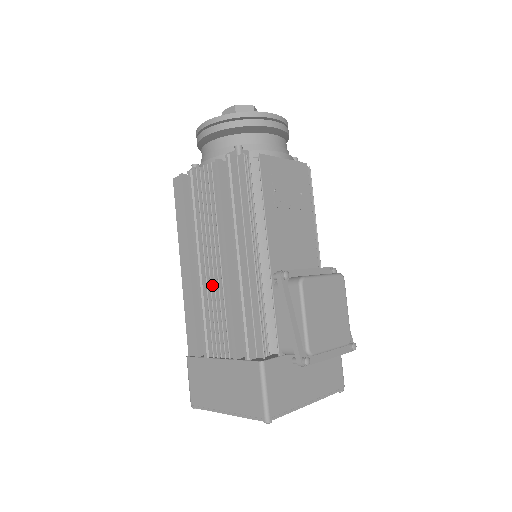
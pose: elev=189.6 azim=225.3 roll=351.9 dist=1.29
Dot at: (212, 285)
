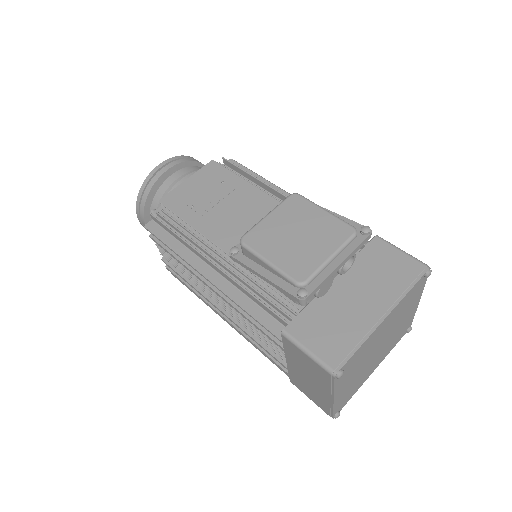
Dot at: (234, 313)
